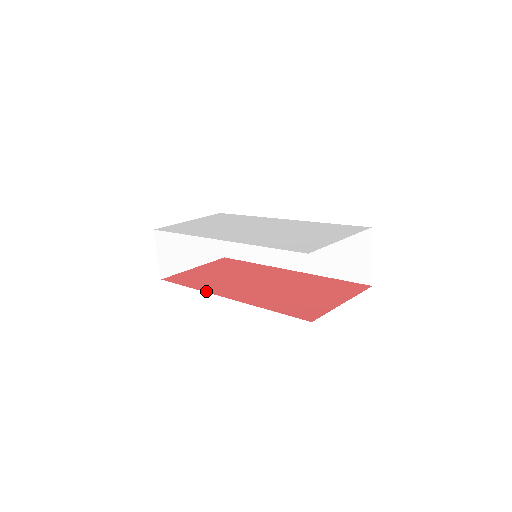
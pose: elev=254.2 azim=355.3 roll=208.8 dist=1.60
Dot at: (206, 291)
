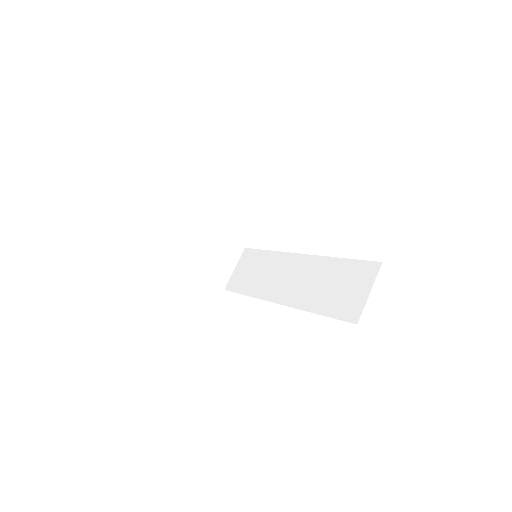
Dot at: occluded
